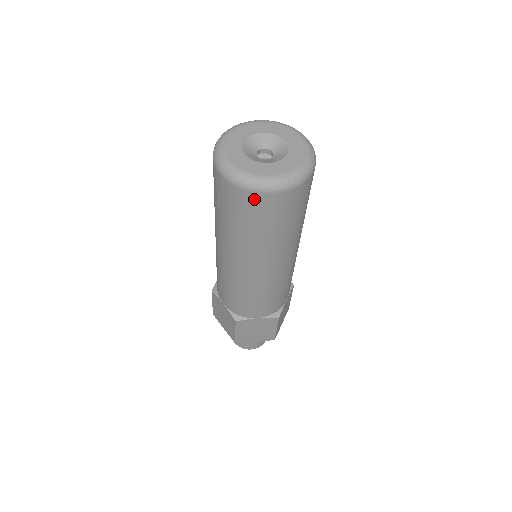
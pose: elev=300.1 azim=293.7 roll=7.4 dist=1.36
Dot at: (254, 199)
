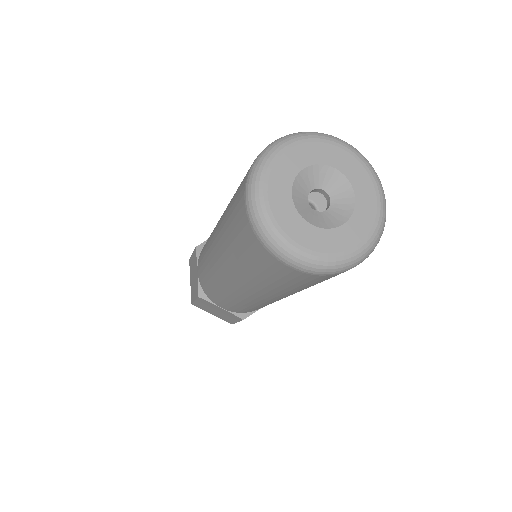
Dot at: (265, 255)
